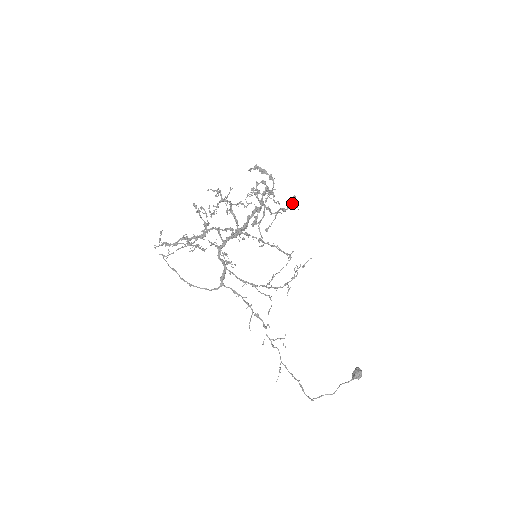
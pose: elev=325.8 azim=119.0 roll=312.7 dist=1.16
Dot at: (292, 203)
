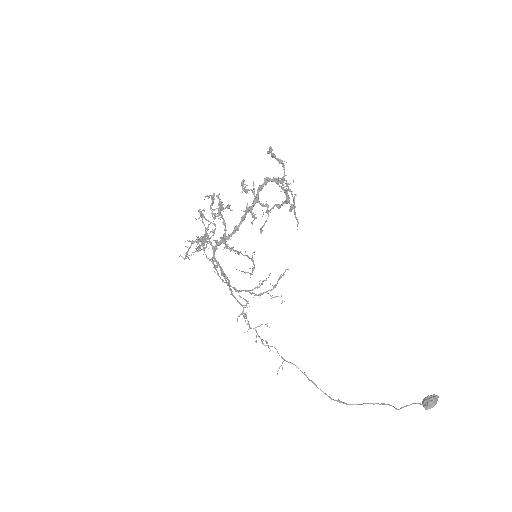
Dot at: (286, 198)
